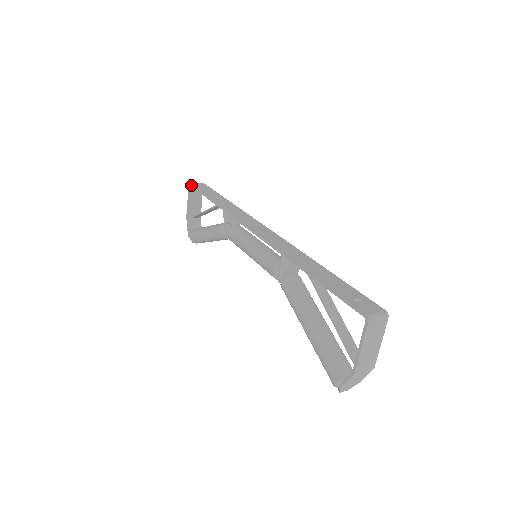
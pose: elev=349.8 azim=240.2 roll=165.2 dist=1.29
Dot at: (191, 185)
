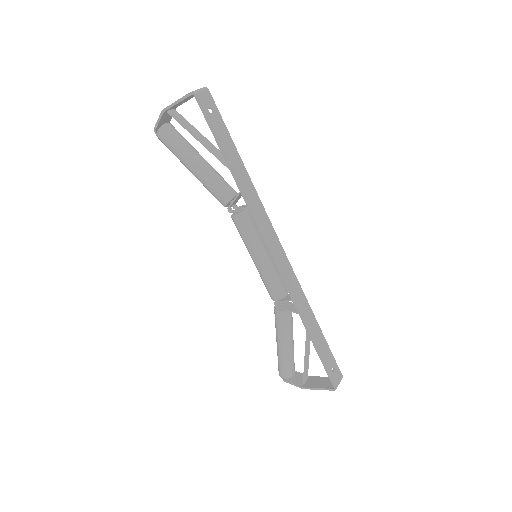
Dot at: (198, 101)
